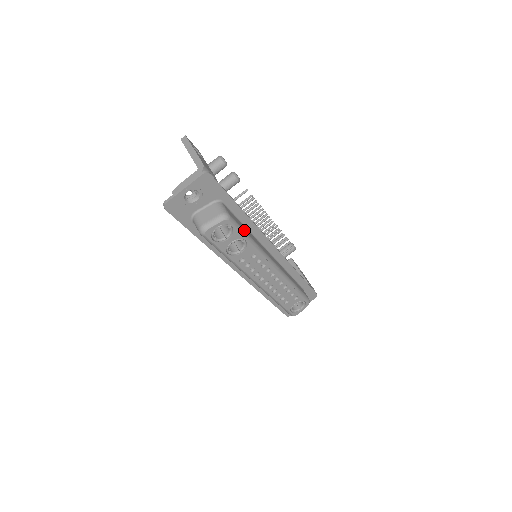
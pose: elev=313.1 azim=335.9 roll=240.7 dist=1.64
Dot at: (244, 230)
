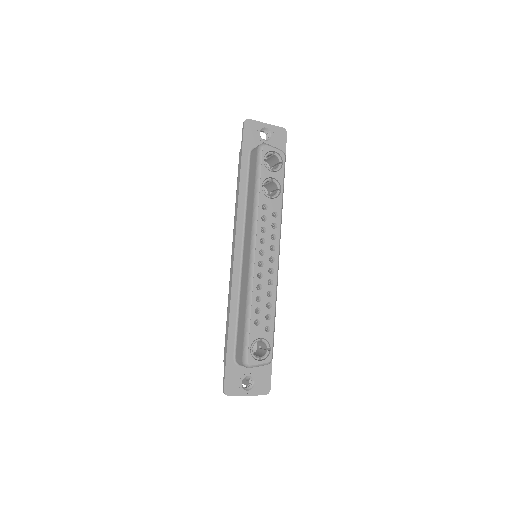
Dot at: (283, 185)
